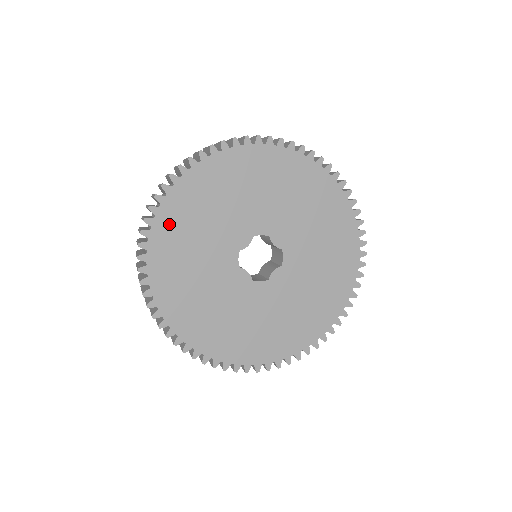
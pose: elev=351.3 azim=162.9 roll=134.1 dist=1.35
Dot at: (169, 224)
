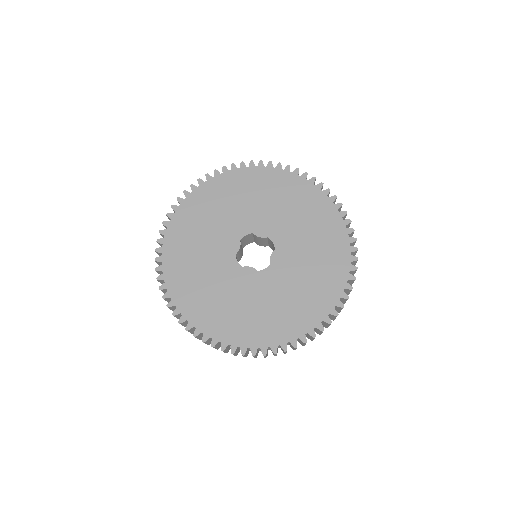
Dot at: (174, 263)
